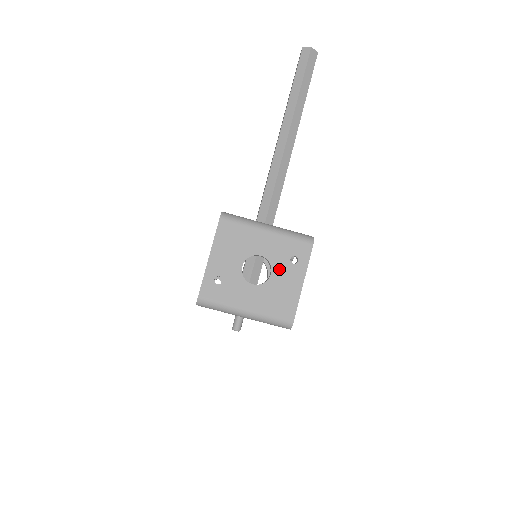
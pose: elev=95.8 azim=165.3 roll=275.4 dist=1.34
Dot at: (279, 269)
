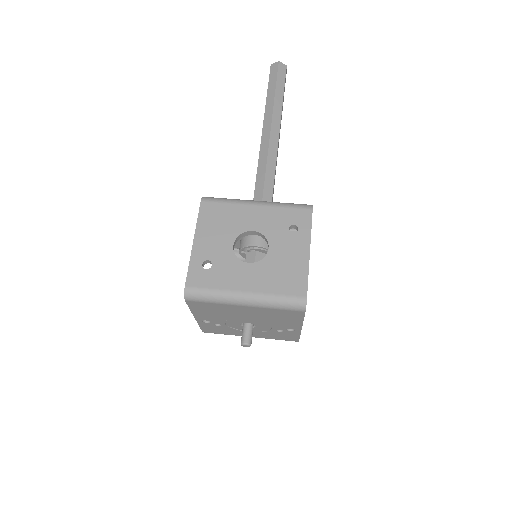
Dot at: (277, 242)
